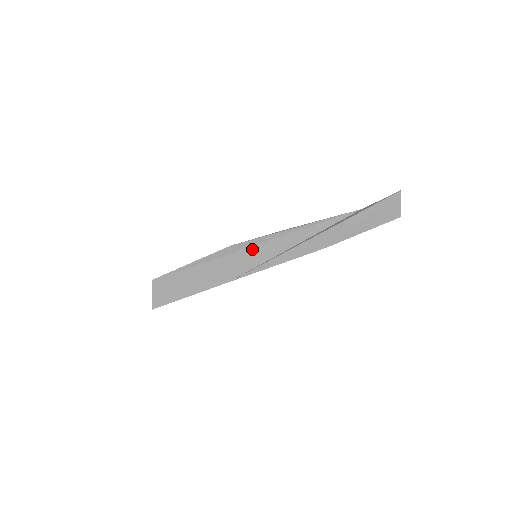
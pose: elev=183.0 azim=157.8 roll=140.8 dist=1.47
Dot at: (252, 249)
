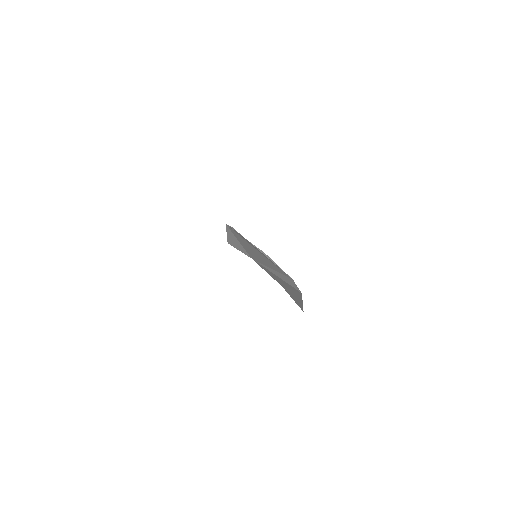
Dot at: (254, 249)
